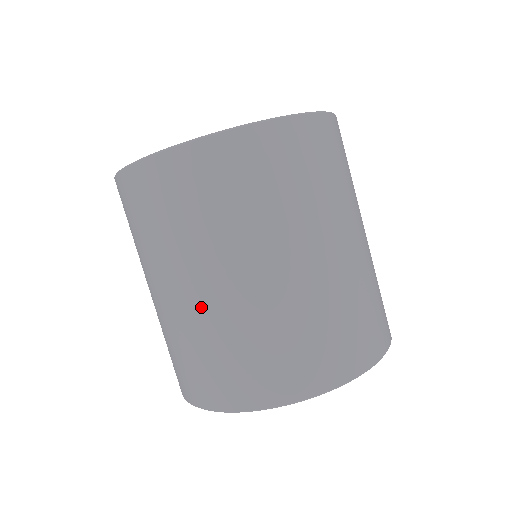
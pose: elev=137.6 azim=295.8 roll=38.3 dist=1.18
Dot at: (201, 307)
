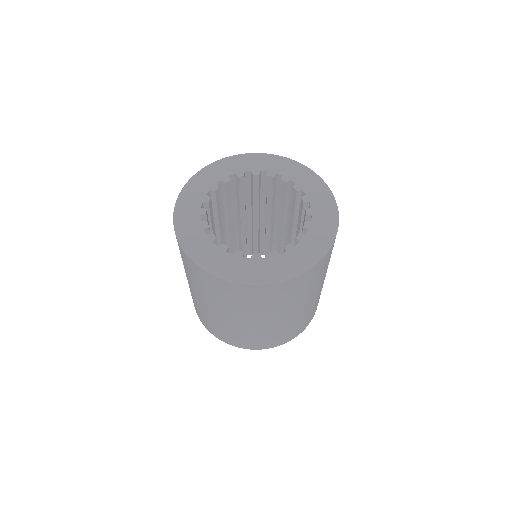
Dot at: (201, 304)
